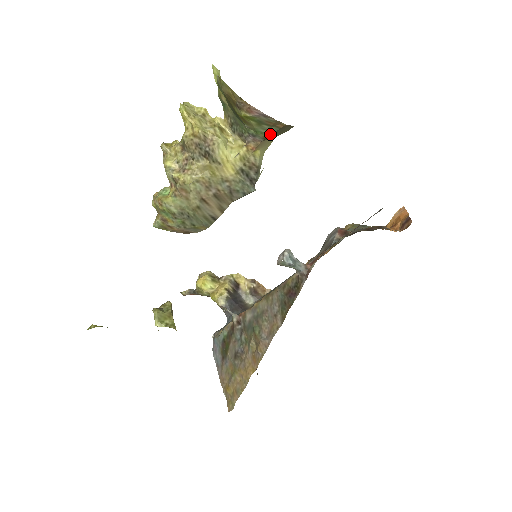
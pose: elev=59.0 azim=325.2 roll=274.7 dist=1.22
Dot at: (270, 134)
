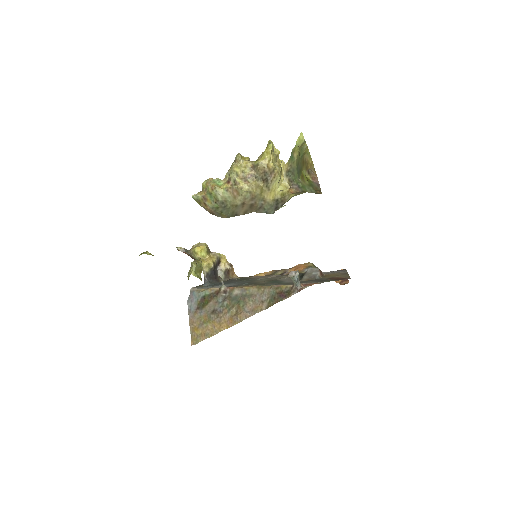
Dot at: (309, 192)
